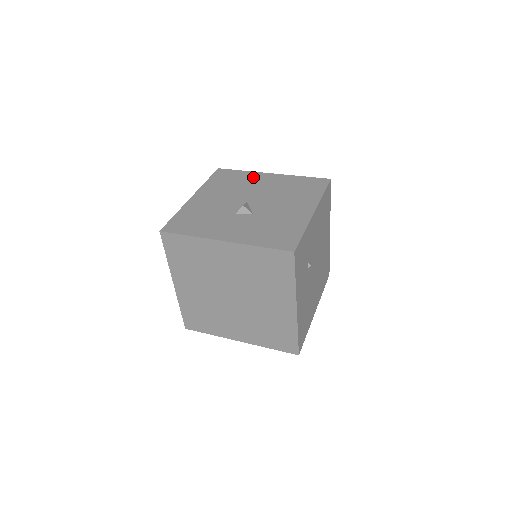
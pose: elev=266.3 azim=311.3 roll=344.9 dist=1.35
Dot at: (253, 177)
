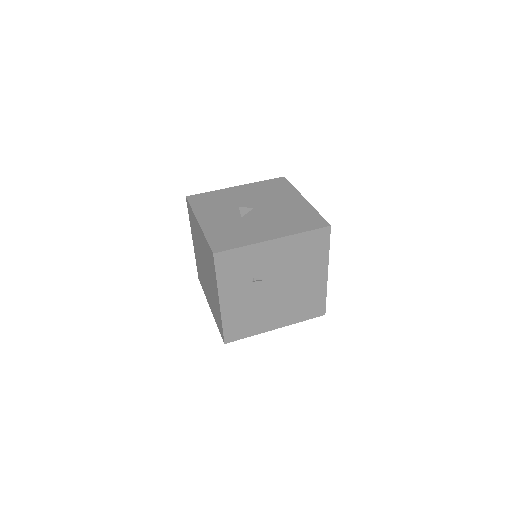
Dot at: (290, 194)
